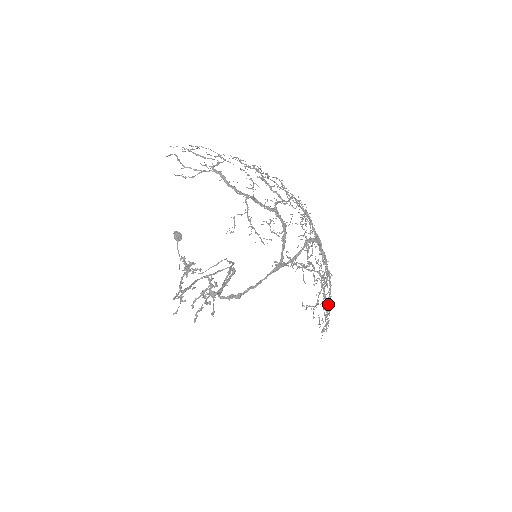
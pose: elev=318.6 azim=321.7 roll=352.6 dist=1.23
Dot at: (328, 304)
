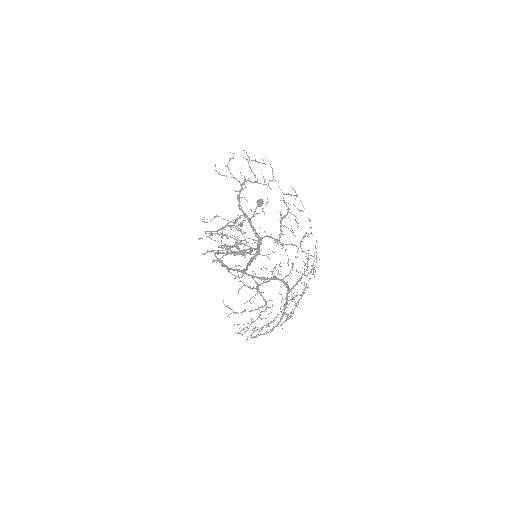
Dot at: occluded
